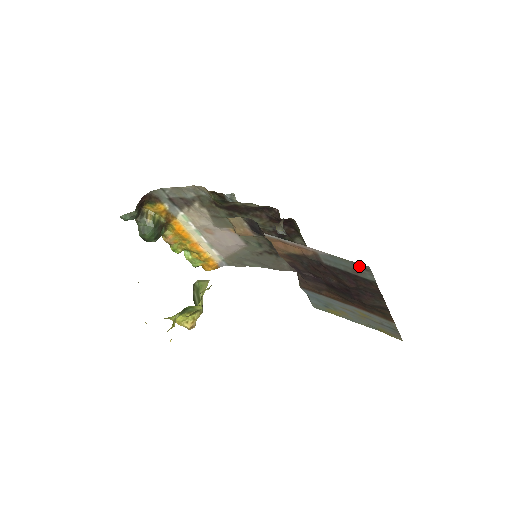
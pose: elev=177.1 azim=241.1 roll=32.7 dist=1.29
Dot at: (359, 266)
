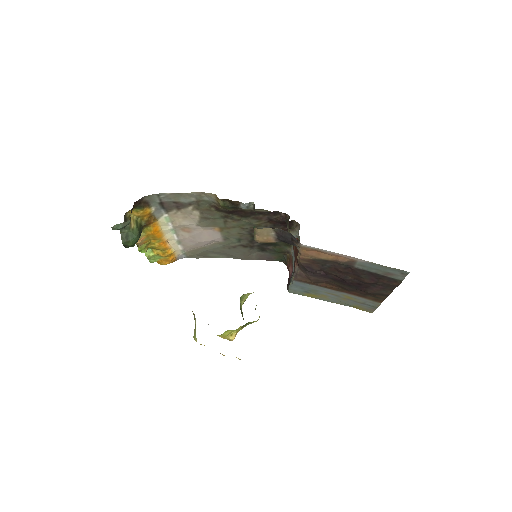
Dot at: (397, 271)
